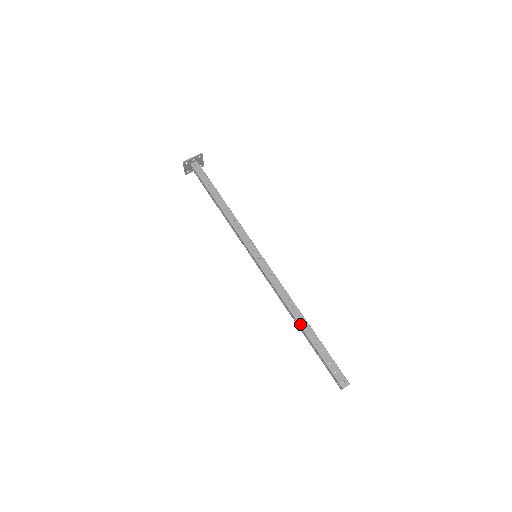
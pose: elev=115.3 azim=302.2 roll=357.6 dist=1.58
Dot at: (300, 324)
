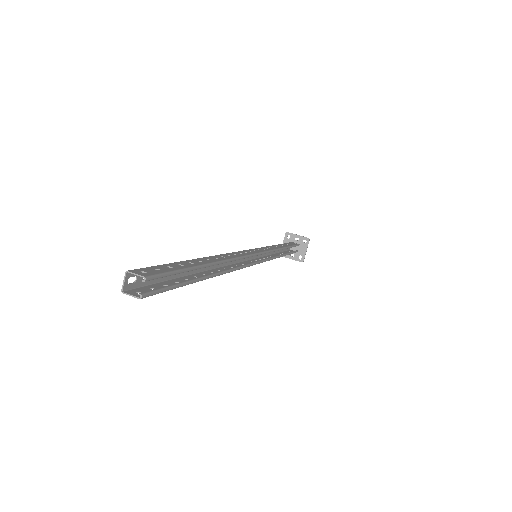
Dot at: (206, 257)
